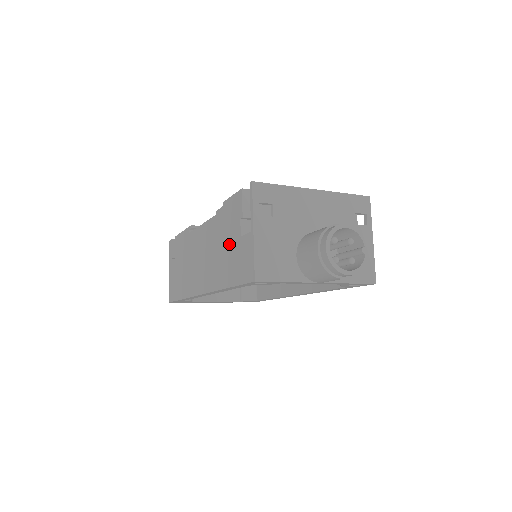
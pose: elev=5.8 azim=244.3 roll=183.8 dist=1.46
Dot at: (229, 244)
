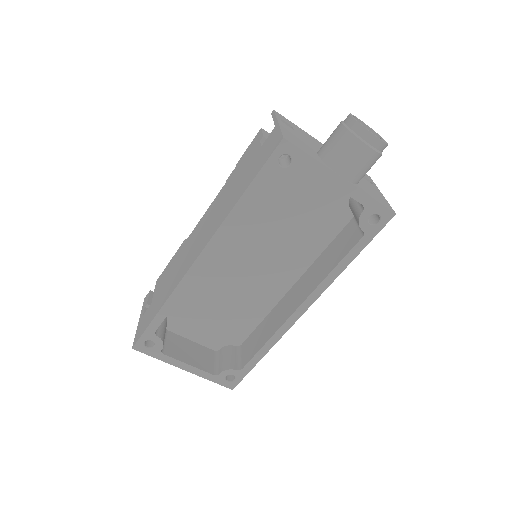
Dot at: (245, 170)
